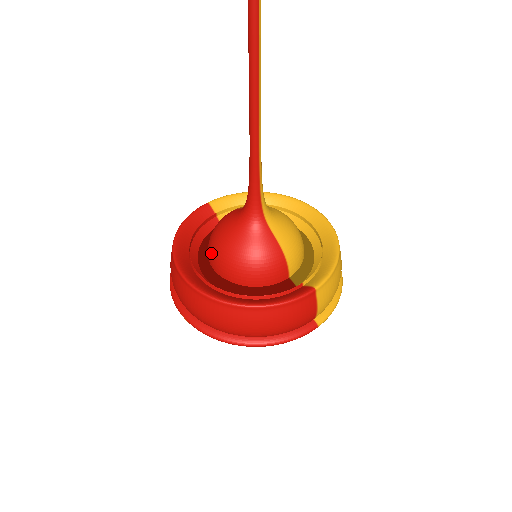
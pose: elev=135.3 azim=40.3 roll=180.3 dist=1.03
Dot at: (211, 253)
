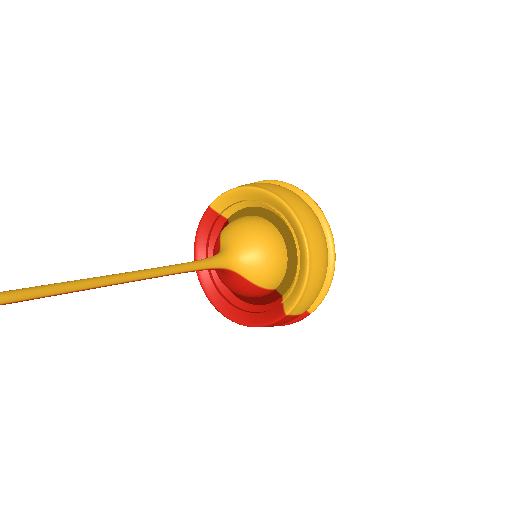
Dot at: occluded
